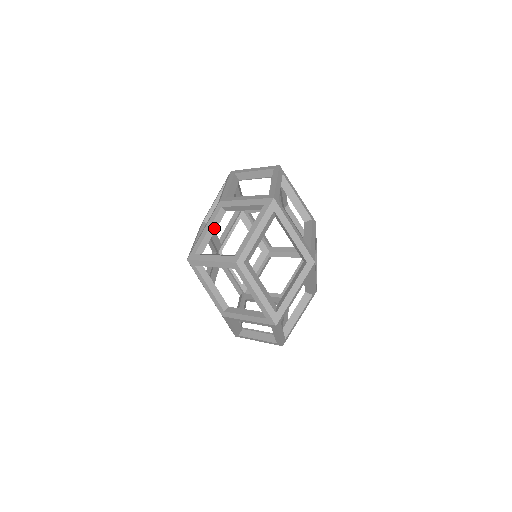
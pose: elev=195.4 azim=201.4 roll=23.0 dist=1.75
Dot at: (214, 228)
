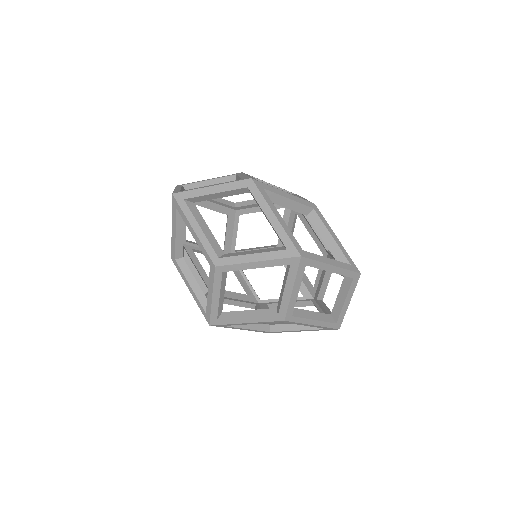
Dot at: (192, 279)
